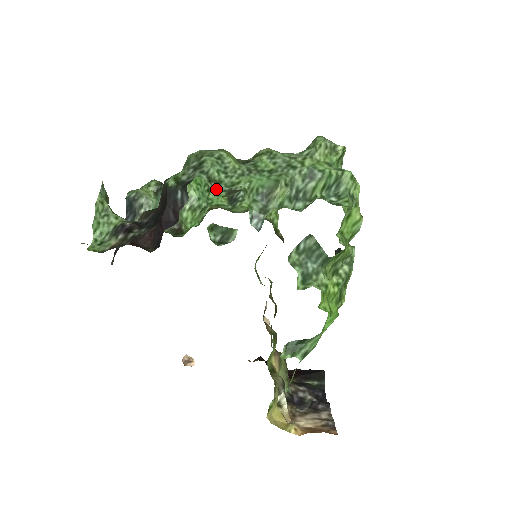
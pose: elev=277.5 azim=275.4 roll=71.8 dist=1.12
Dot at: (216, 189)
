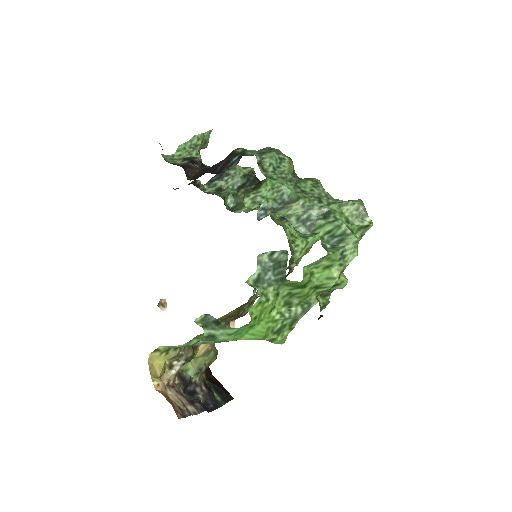
Dot at: occluded
